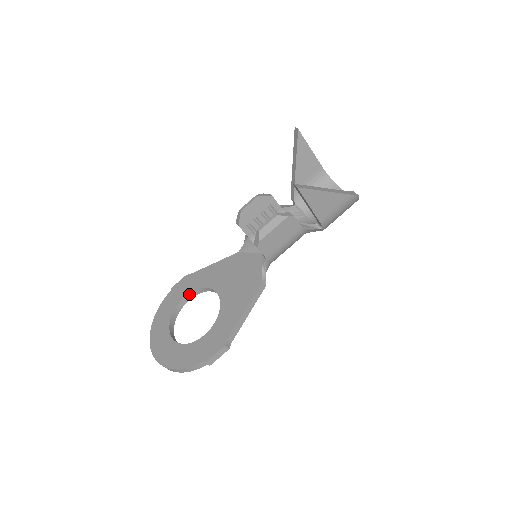
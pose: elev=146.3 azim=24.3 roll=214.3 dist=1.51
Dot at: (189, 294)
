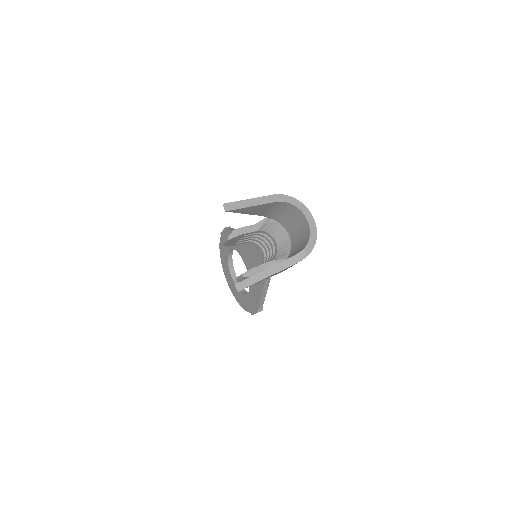
Dot at: occluded
